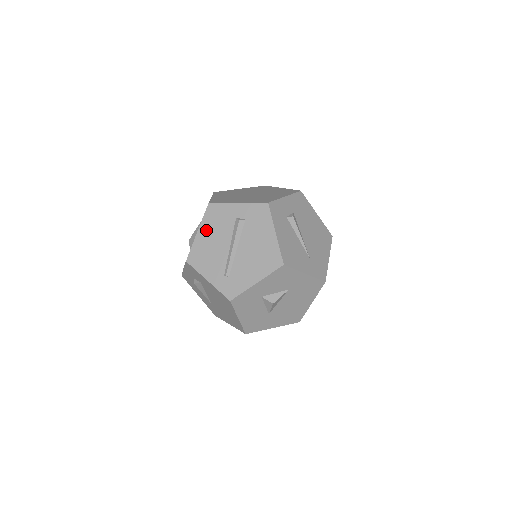
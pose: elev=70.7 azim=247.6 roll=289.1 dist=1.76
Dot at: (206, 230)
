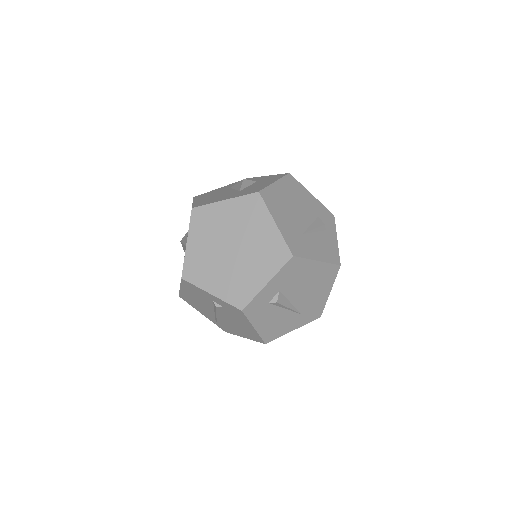
Dot at: (187, 292)
